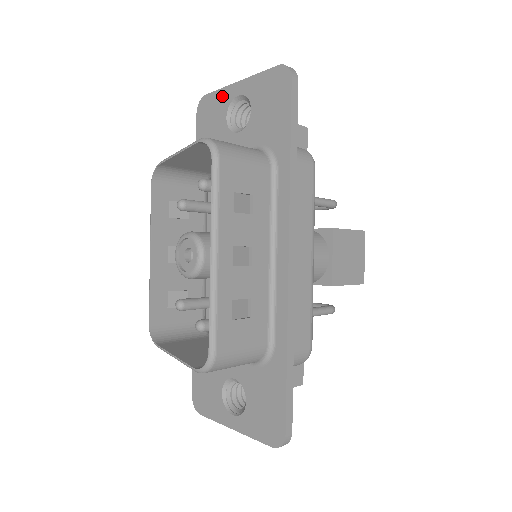
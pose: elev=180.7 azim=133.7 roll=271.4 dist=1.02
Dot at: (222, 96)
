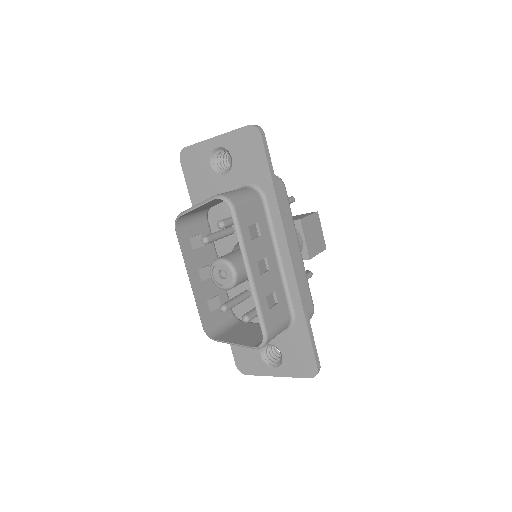
Dot at: (202, 148)
